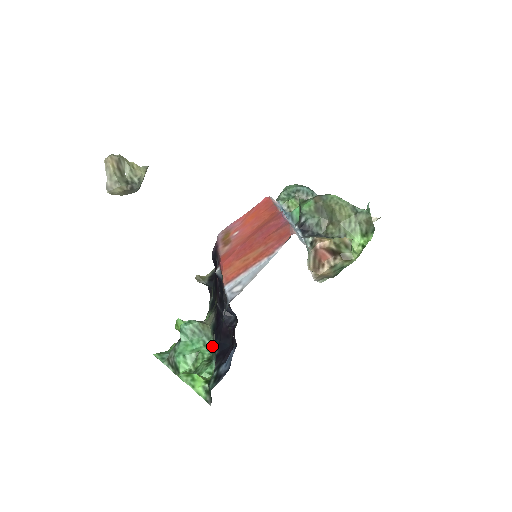
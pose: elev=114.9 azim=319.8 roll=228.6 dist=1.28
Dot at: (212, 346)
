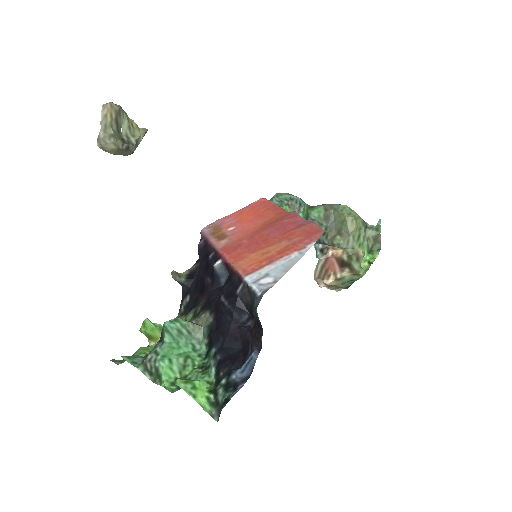
Dot at: (204, 352)
